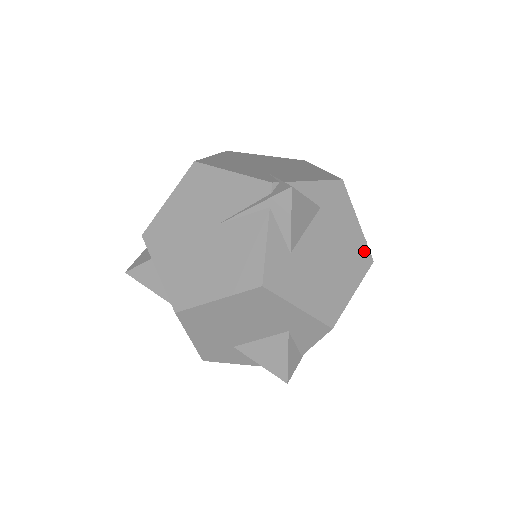
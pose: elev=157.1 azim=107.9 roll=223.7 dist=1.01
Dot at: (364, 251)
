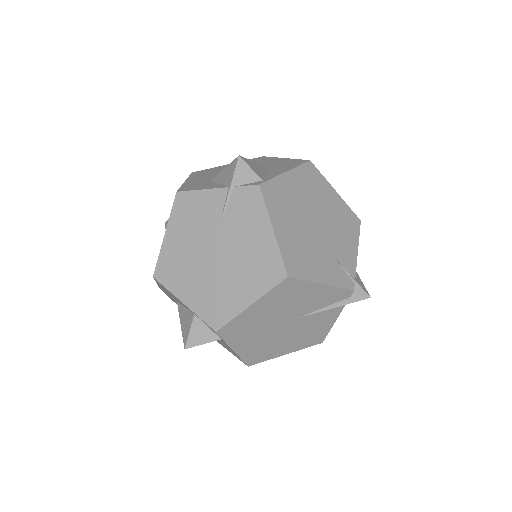
Dot at: occluded
